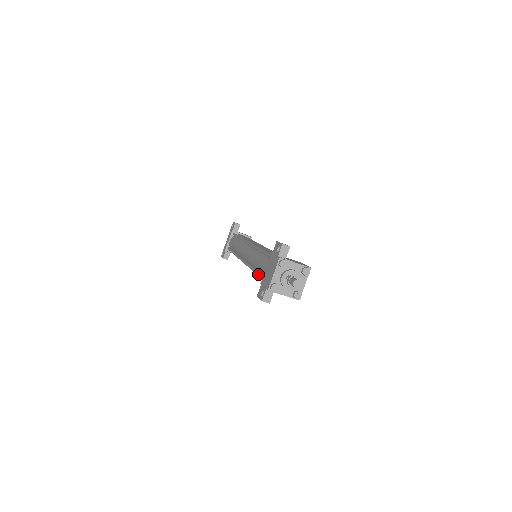
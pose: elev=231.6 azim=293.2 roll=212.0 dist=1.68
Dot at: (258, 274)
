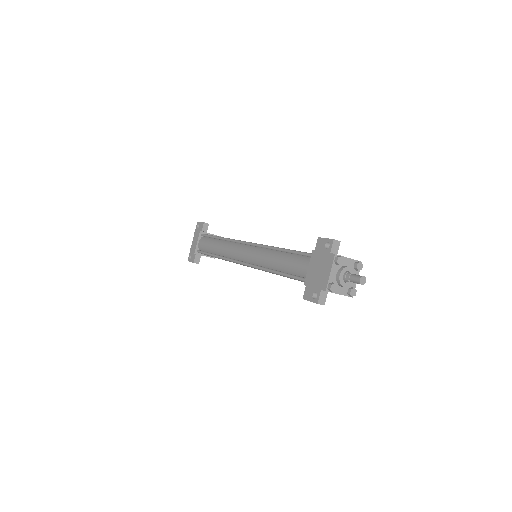
Dot at: (288, 275)
